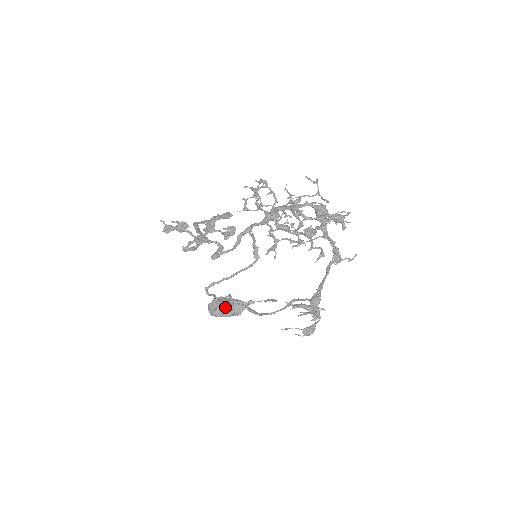
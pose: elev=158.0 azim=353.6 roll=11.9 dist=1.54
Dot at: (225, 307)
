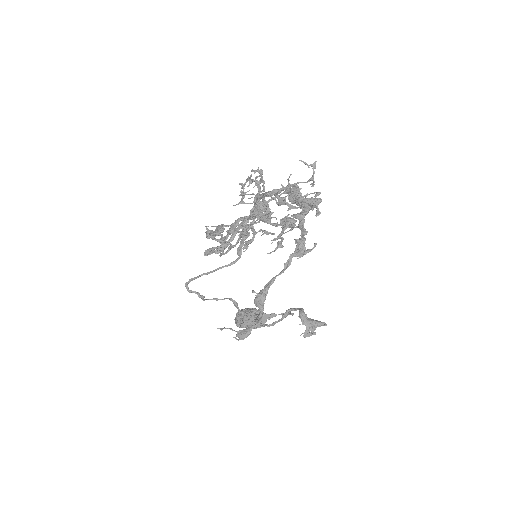
Dot at: (243, 316)
